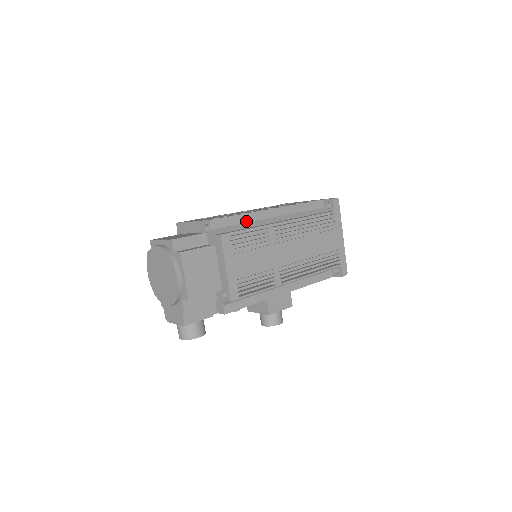
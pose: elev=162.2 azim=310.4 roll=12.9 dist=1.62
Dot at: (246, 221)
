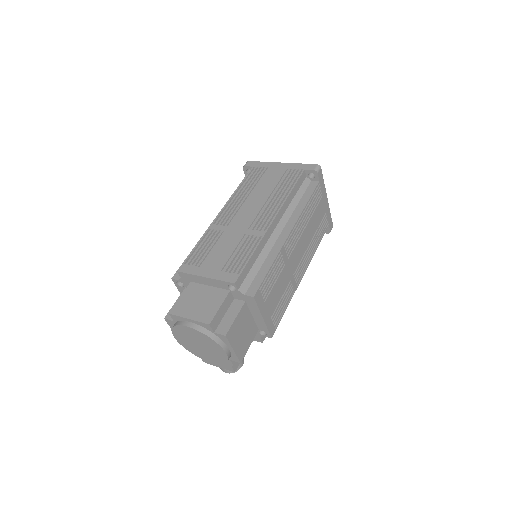
Dot at: (258, 254)
